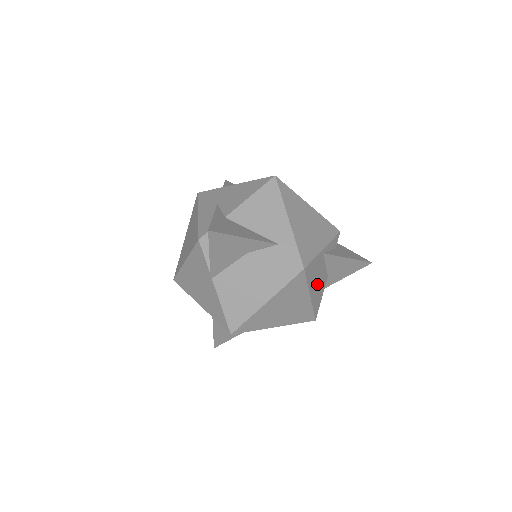
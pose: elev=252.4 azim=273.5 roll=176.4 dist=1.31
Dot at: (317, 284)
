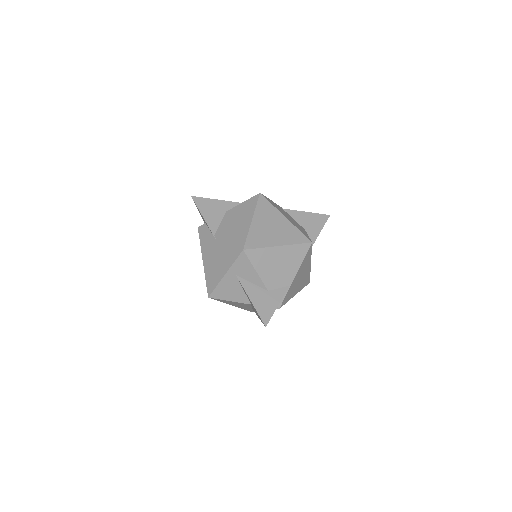
Dot at: occluded
